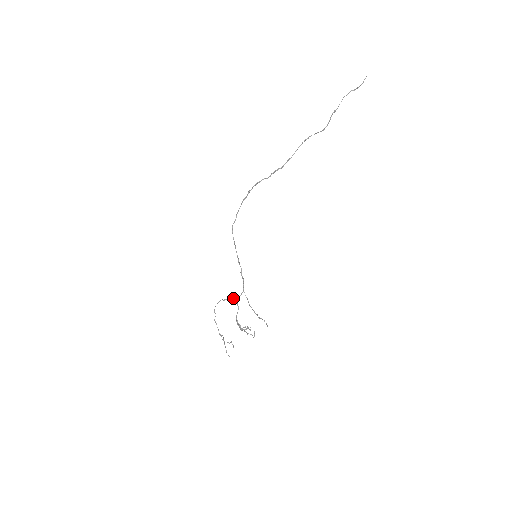
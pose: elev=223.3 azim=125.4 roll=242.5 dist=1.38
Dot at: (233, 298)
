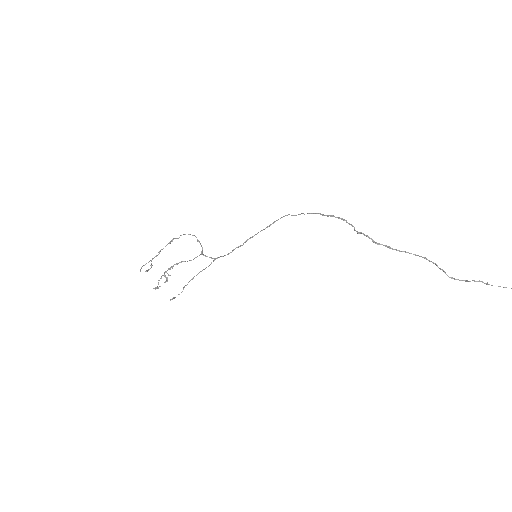
Dot at: occluded
